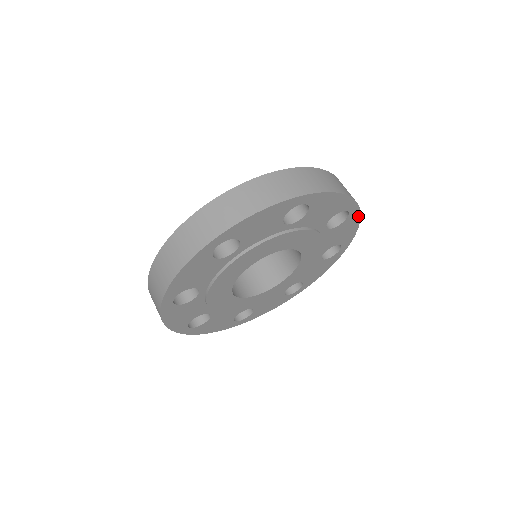
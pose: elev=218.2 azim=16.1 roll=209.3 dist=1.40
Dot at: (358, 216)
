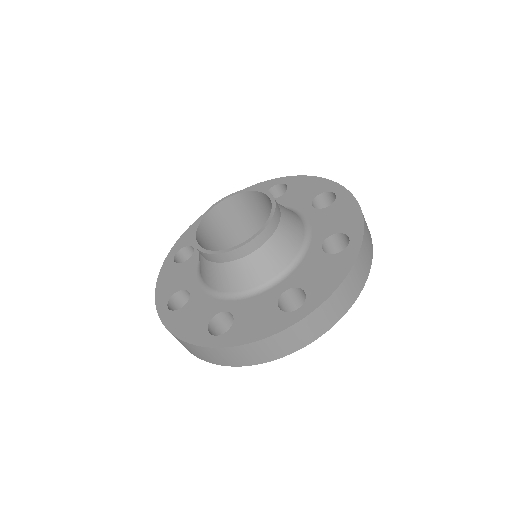
Dot at: occluded
